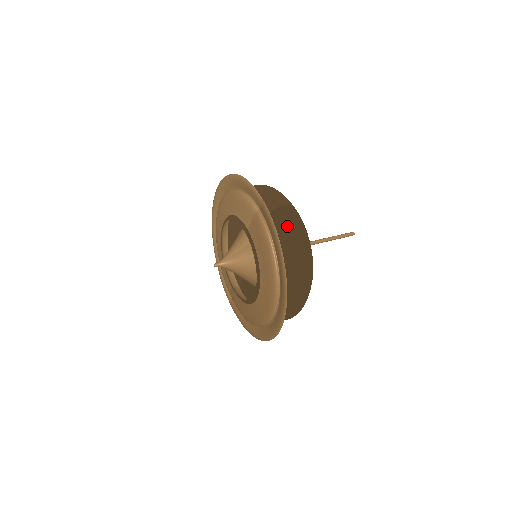
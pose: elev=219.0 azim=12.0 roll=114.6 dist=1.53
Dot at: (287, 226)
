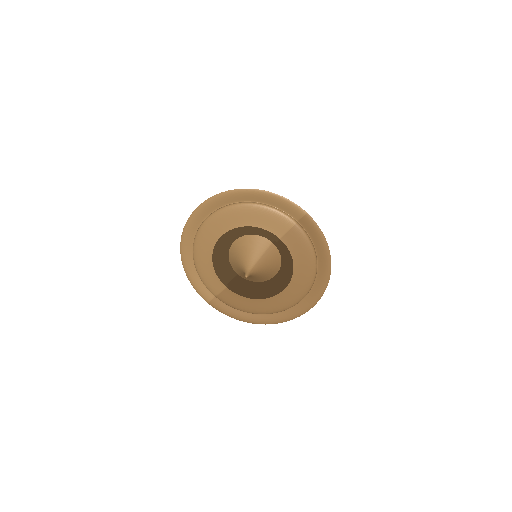
Dot at: occluded
